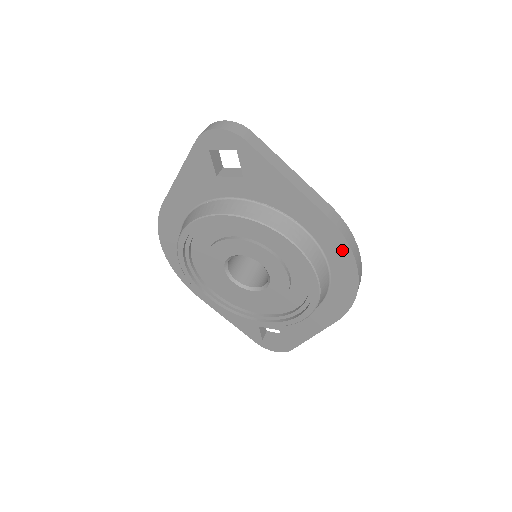
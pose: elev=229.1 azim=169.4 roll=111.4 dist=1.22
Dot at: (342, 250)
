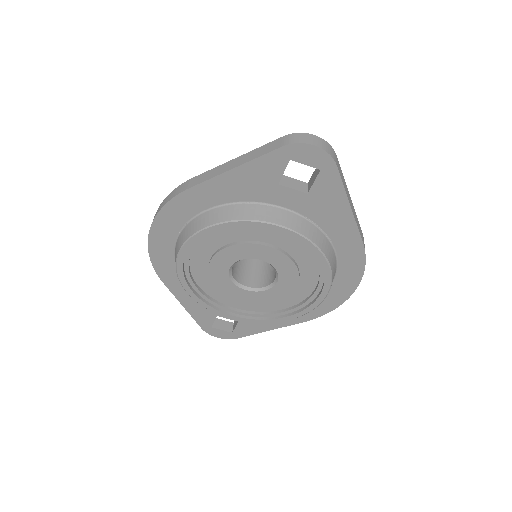
Dot at: (355, 272)
